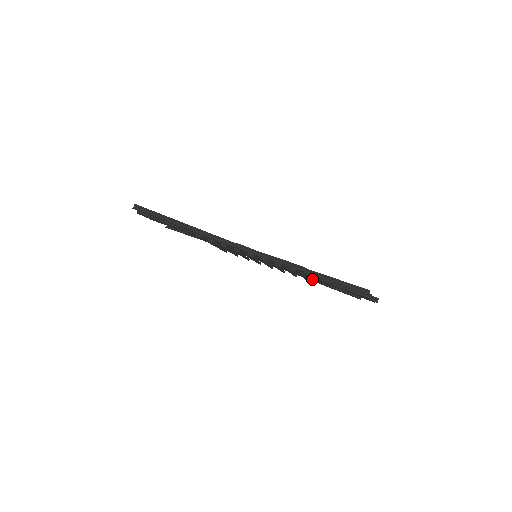
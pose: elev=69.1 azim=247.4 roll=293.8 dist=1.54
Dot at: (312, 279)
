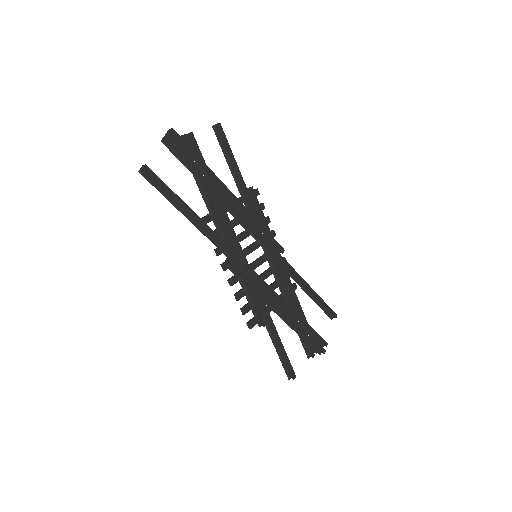
Dot at: occluded
